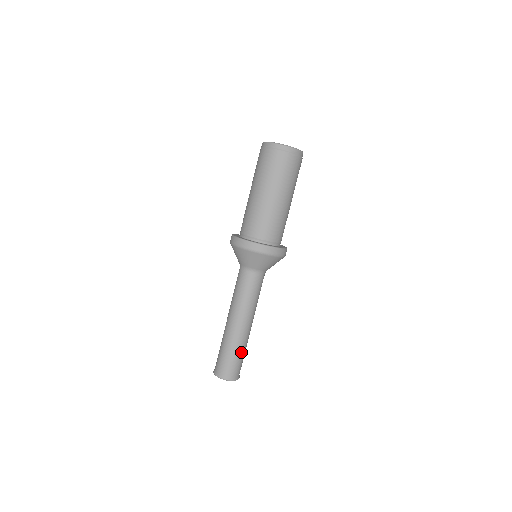
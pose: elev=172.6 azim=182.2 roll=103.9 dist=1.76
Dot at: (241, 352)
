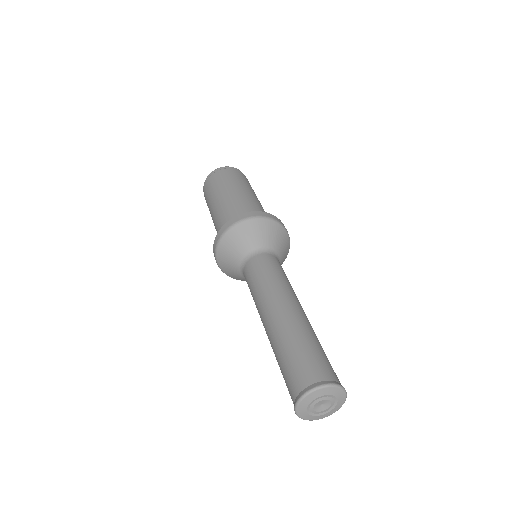
Dot at: (295, 344)
